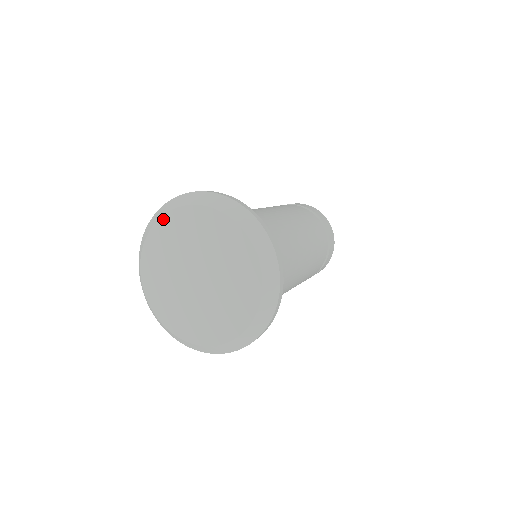
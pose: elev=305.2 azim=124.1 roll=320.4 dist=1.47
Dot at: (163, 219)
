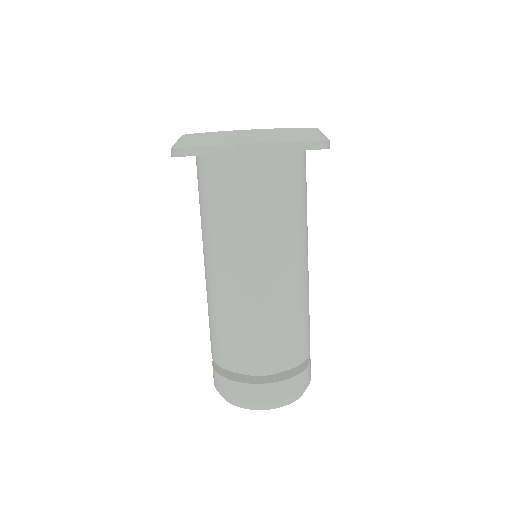
Dot at: occluded
